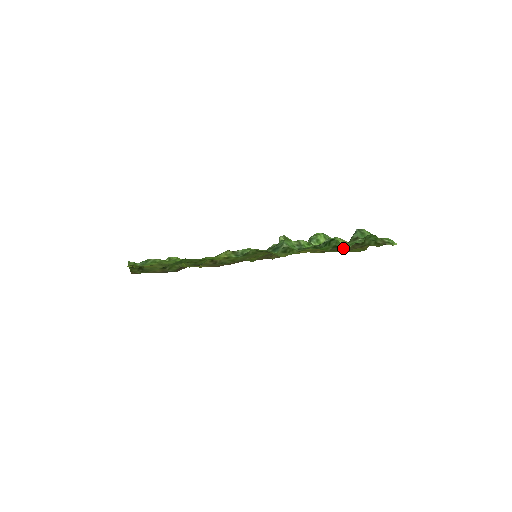
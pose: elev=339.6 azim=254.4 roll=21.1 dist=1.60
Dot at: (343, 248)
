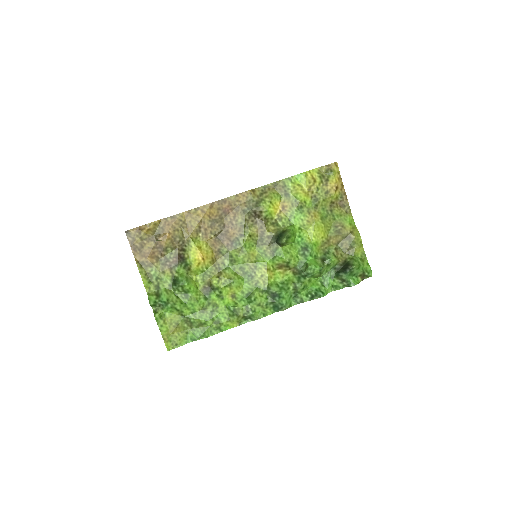
Dot at: (334, 249)
